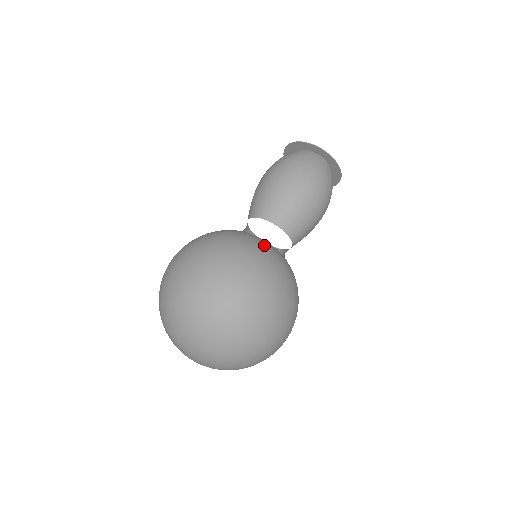
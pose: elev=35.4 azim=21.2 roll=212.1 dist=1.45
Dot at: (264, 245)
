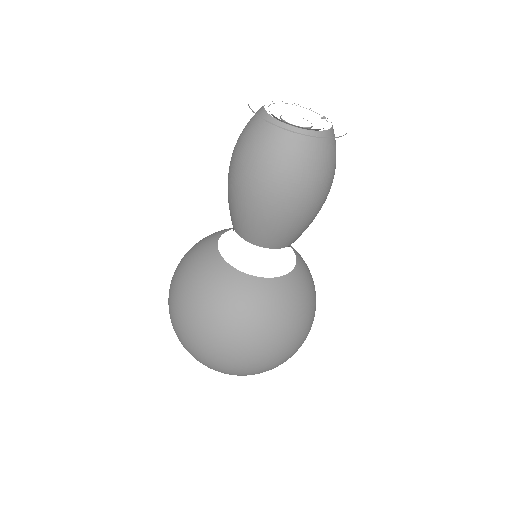
Dot at: (230, 286)
